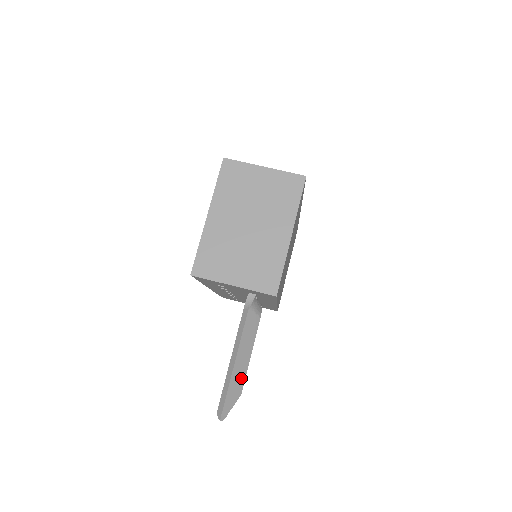
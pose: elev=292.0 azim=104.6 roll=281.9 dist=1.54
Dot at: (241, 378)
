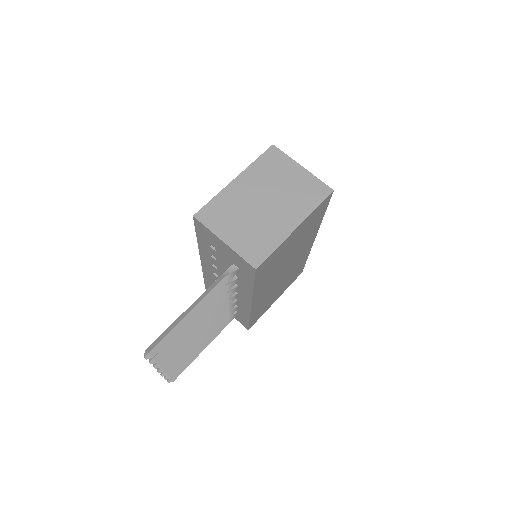
Dot at: occluded
